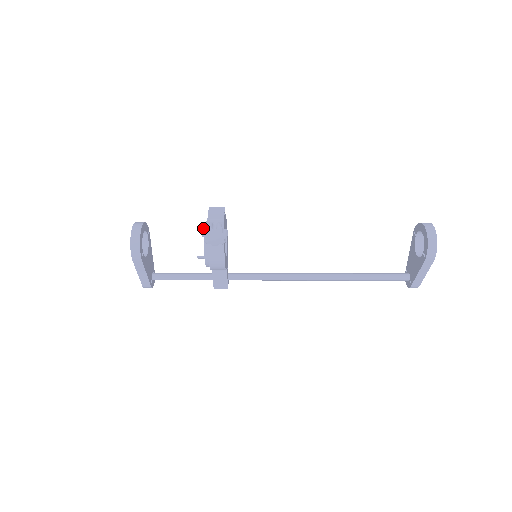
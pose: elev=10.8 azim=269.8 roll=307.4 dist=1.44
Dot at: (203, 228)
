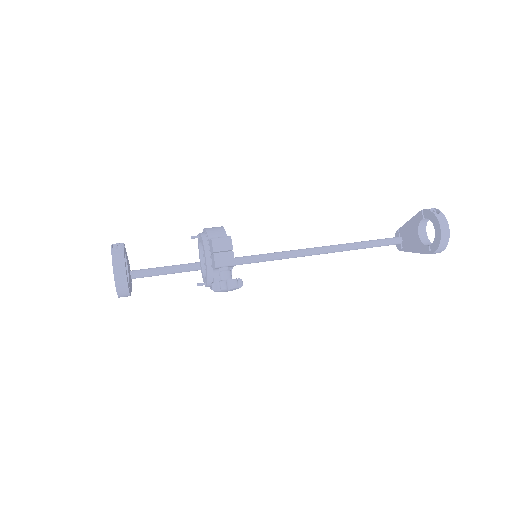
Dot at: (213, 282)
